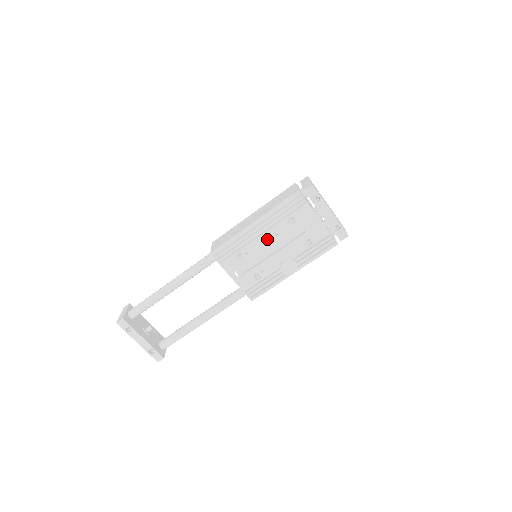
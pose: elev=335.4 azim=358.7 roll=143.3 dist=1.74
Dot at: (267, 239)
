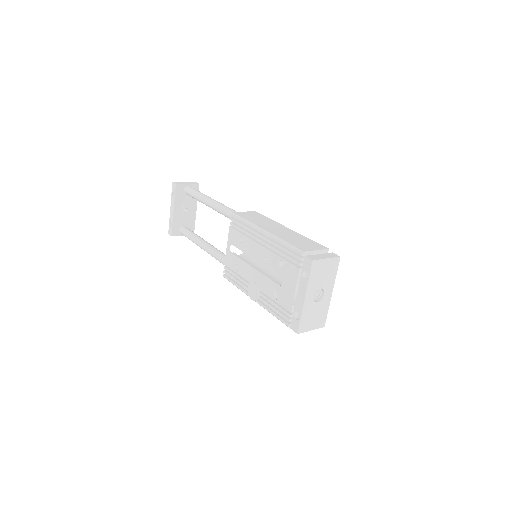
Dot at: (260, 253)
